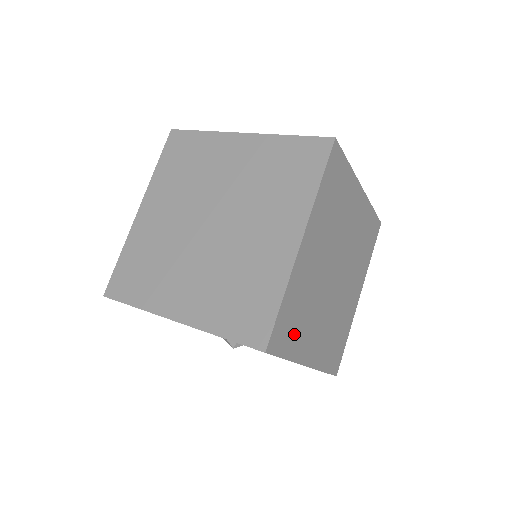
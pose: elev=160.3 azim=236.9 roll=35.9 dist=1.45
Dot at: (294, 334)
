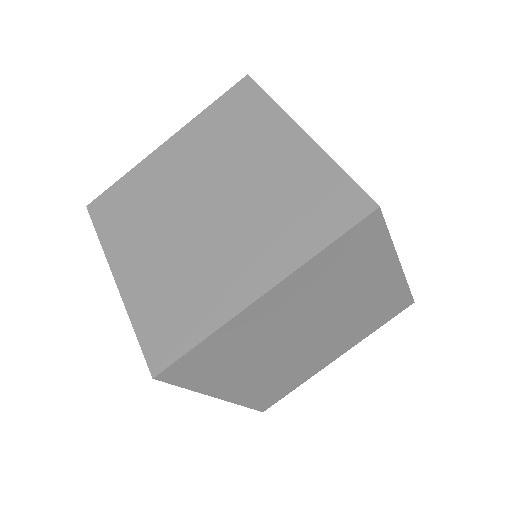
Dot at: (209, 371)
